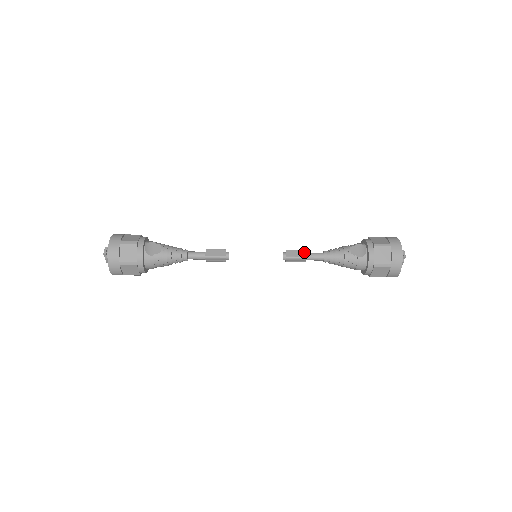
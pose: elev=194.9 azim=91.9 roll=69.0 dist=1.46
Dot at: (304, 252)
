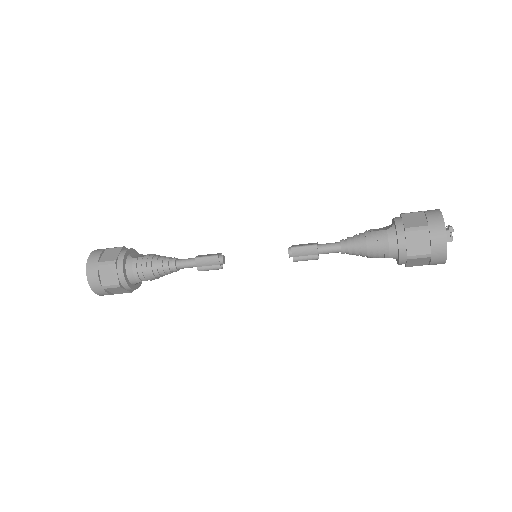
Dot at: (314, 243)
